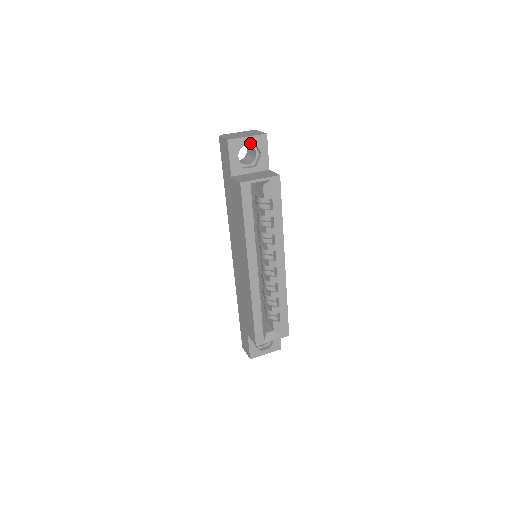
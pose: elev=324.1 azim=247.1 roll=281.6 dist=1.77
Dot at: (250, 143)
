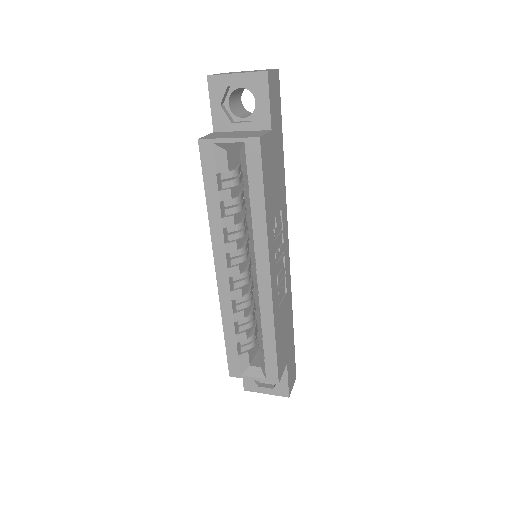
Dot at: (241, 84)
